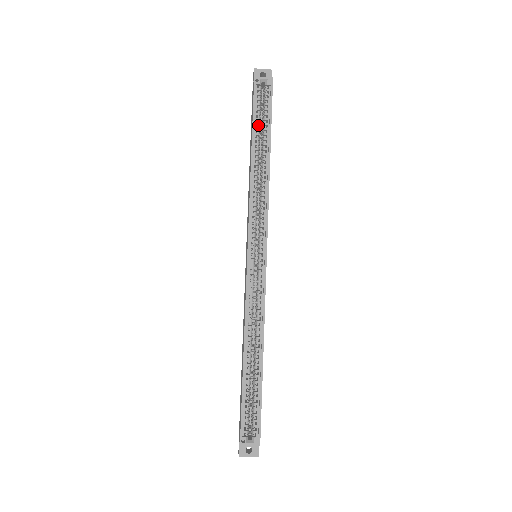
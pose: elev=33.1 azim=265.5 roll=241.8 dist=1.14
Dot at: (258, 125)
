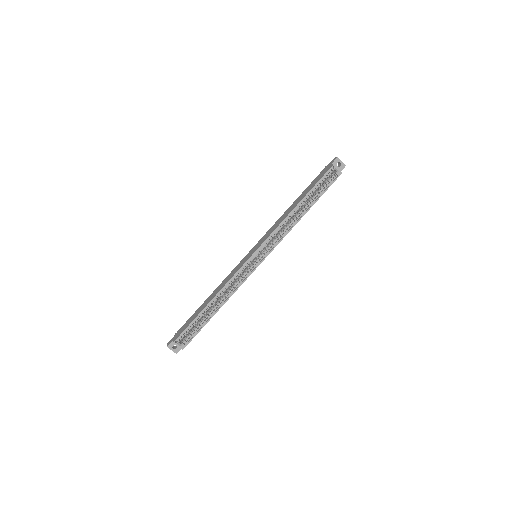
Dot at: (314, 191)
